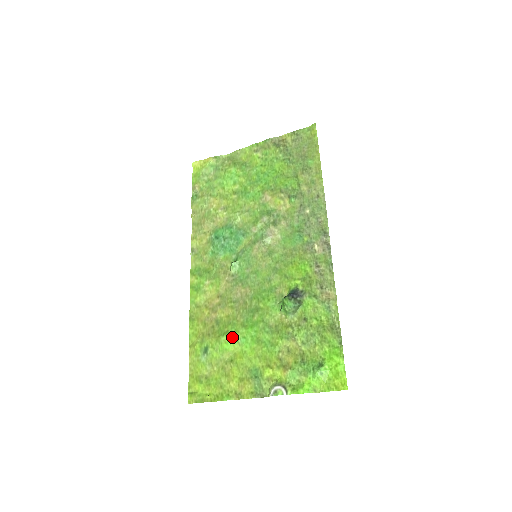
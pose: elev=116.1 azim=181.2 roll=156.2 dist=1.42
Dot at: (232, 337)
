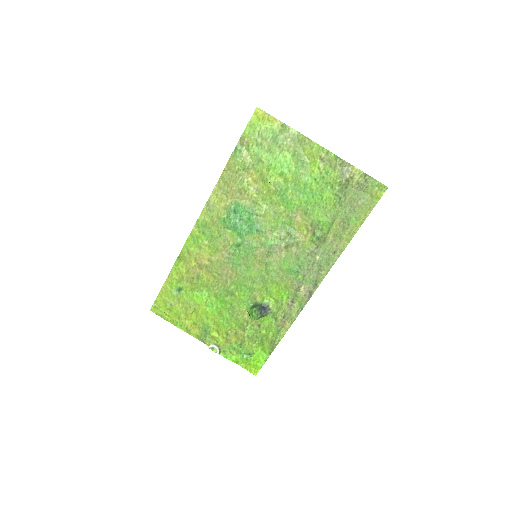
Dot at: (203, 297)
